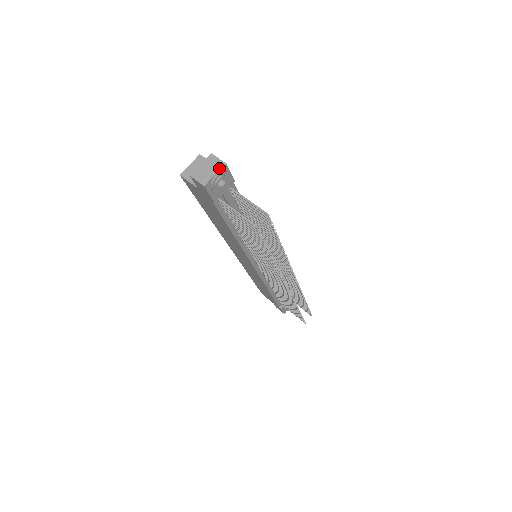
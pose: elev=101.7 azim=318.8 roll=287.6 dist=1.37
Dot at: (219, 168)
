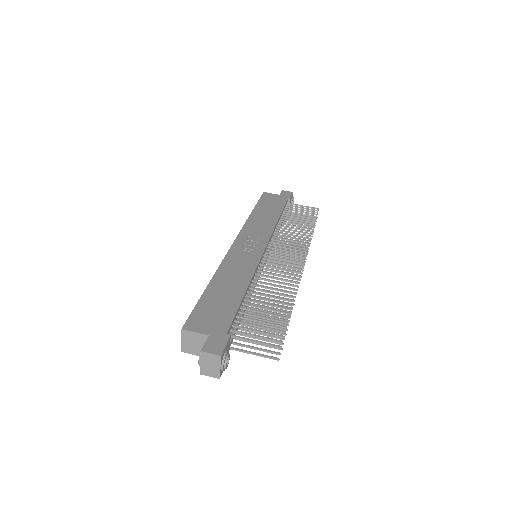
Dot at: (219, 362)
